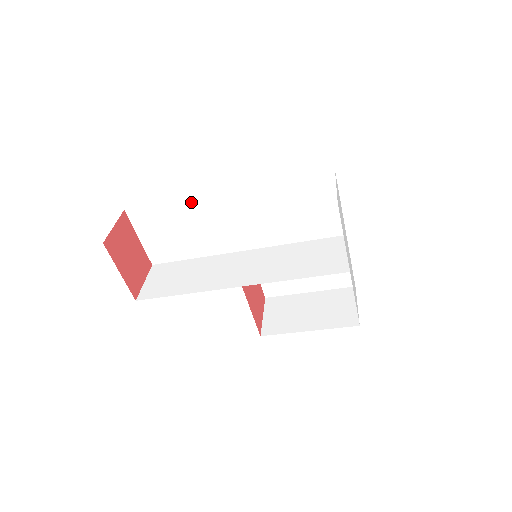
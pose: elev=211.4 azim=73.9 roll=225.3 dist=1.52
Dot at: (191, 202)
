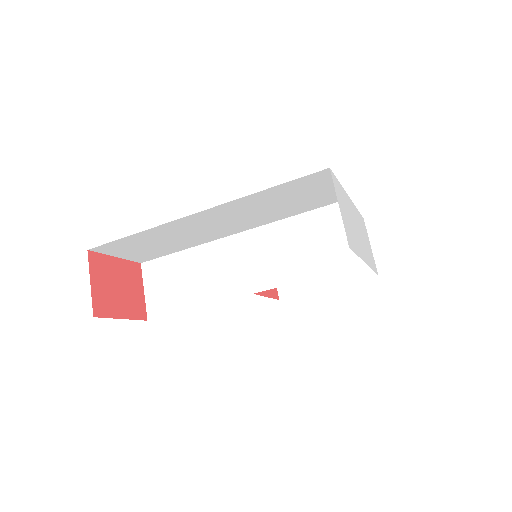
Dot at: (161, 227)
